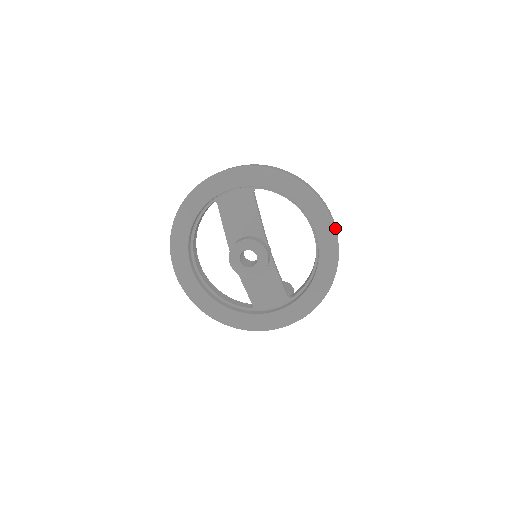
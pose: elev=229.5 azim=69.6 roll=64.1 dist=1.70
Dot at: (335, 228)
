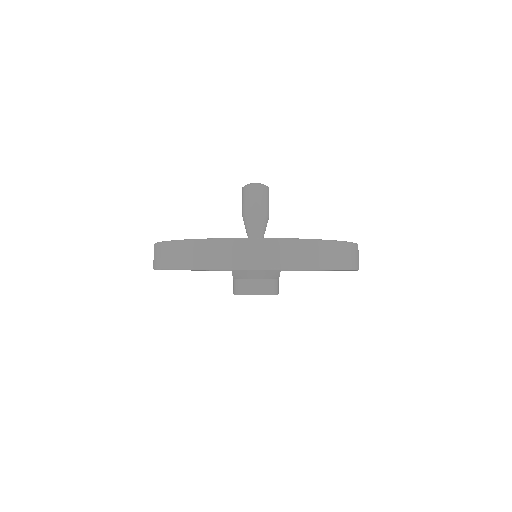
Dot at: occluded
